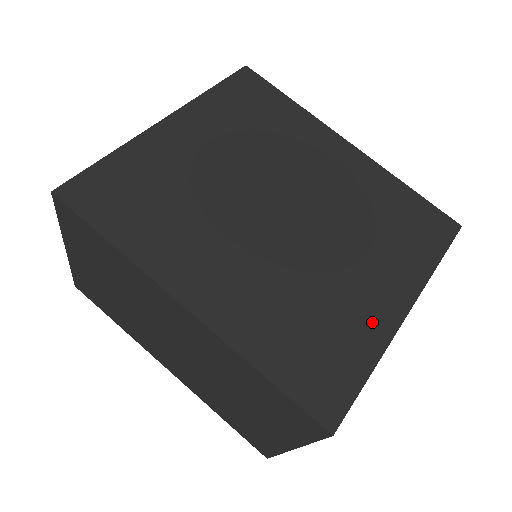
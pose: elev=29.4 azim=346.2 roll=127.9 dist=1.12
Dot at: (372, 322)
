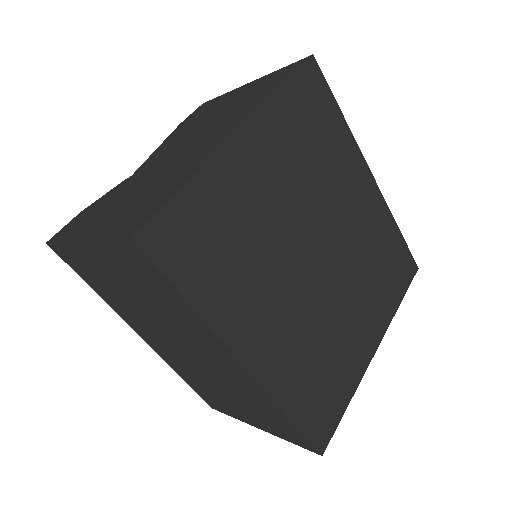
Dot at: (356, 362)
